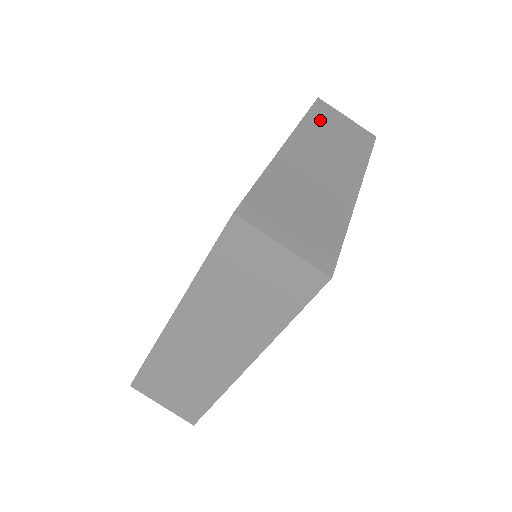
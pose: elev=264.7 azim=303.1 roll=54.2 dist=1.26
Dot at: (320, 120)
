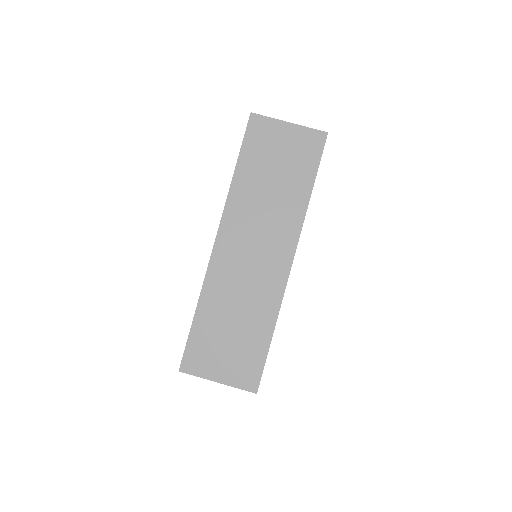
Dot at: occluded
